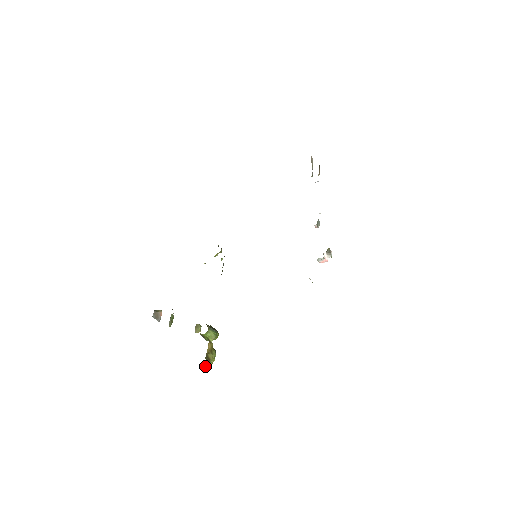
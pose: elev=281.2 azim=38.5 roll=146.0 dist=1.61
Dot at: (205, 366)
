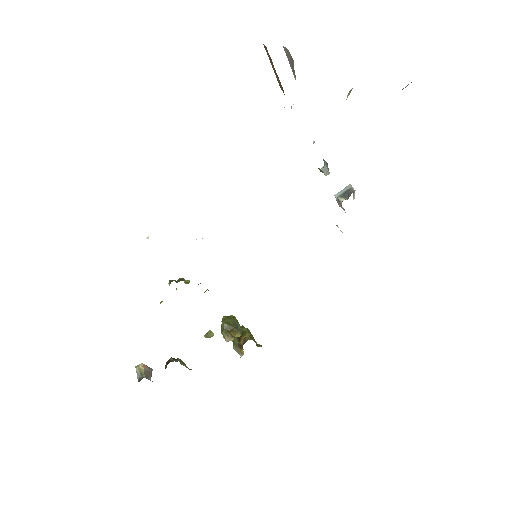
Dot at: occluded
